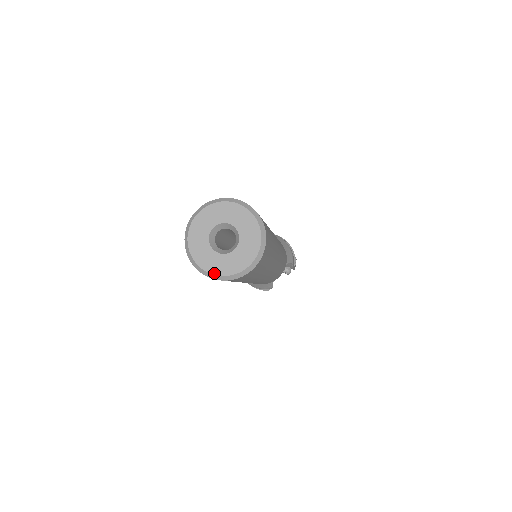
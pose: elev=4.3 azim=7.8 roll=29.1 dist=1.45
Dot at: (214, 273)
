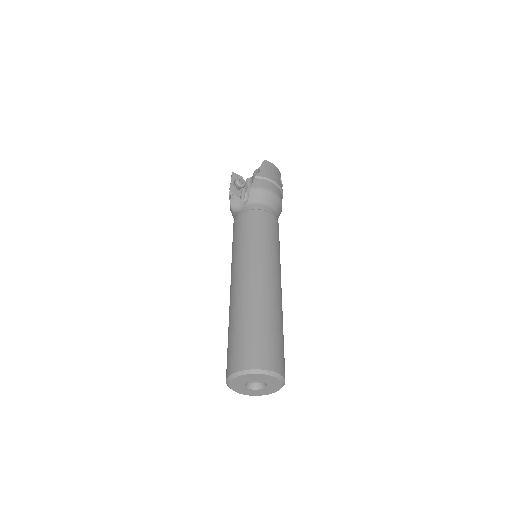
Dot at: occluded
